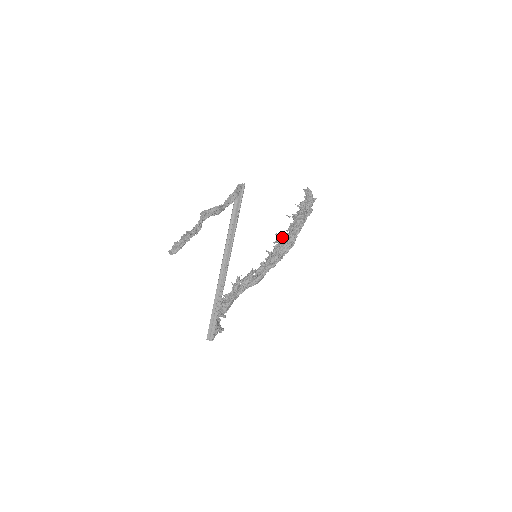
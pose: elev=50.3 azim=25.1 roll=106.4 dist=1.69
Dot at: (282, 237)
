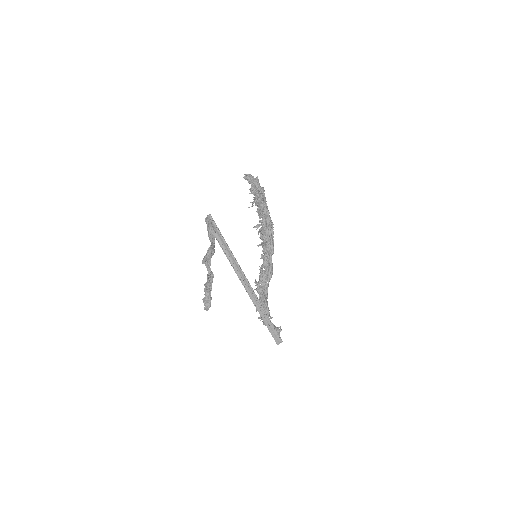
Dot at: occluded
